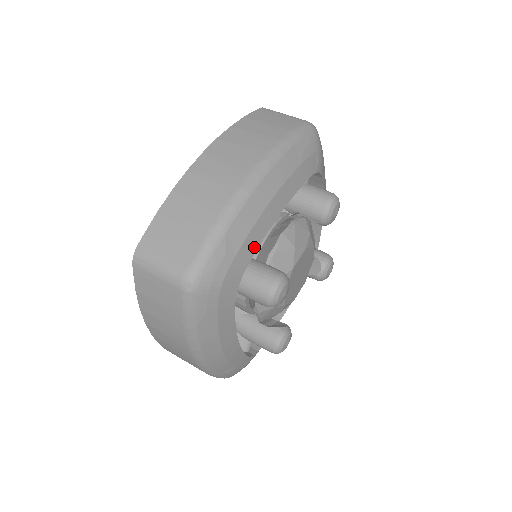
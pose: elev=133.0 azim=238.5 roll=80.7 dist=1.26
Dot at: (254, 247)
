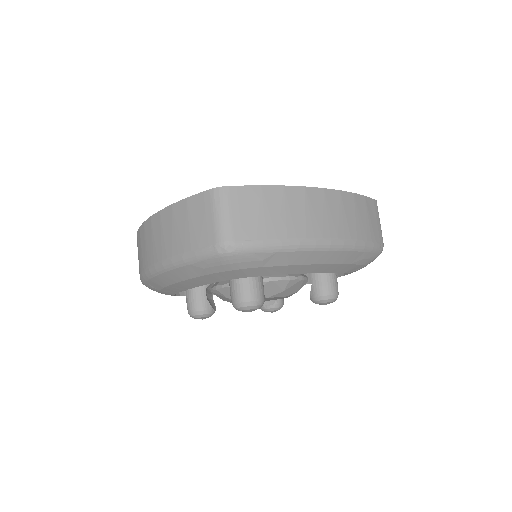
Dot at: (275, 273)
